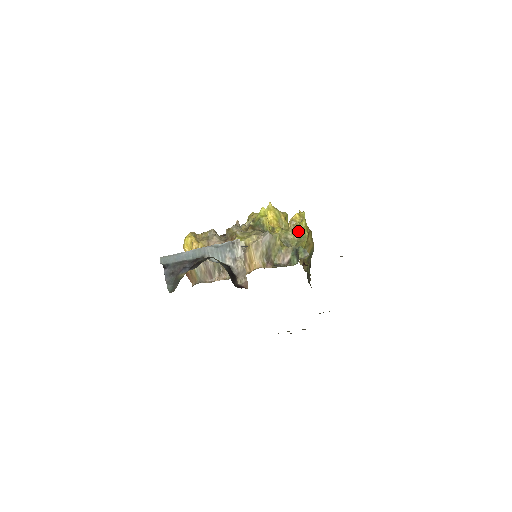
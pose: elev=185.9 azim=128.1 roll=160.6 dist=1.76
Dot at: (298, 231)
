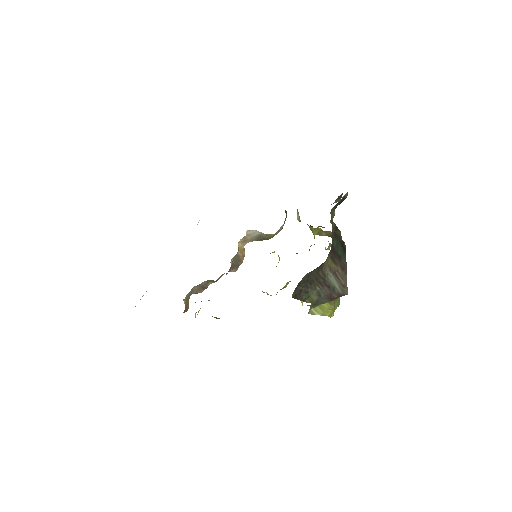
Dot at: occluded
